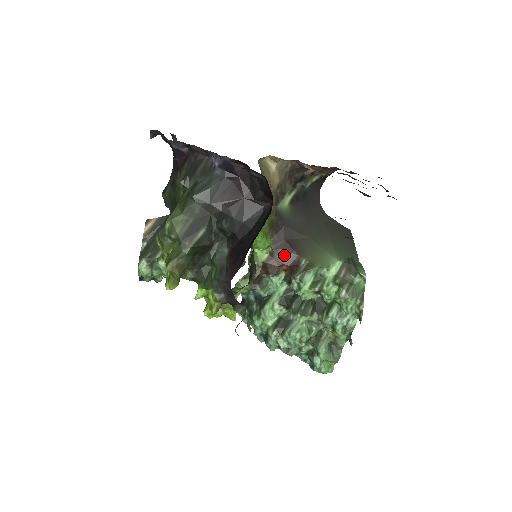
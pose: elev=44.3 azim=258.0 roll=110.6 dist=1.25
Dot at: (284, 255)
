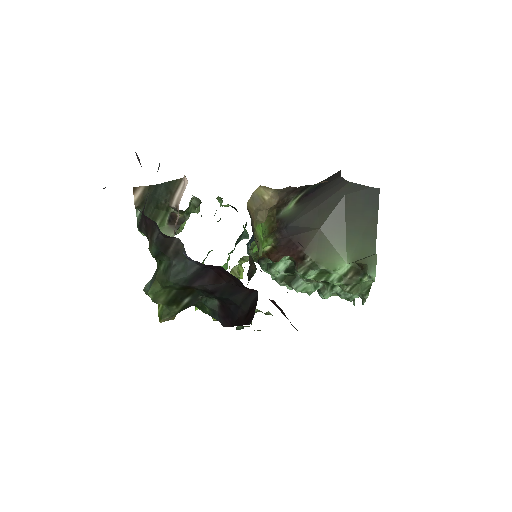
Dot at: (288, 250)
